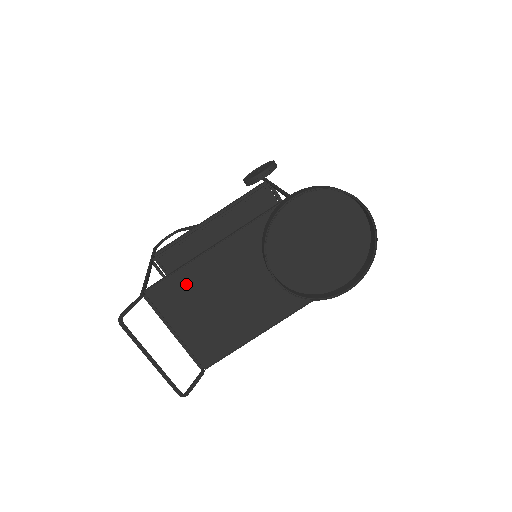
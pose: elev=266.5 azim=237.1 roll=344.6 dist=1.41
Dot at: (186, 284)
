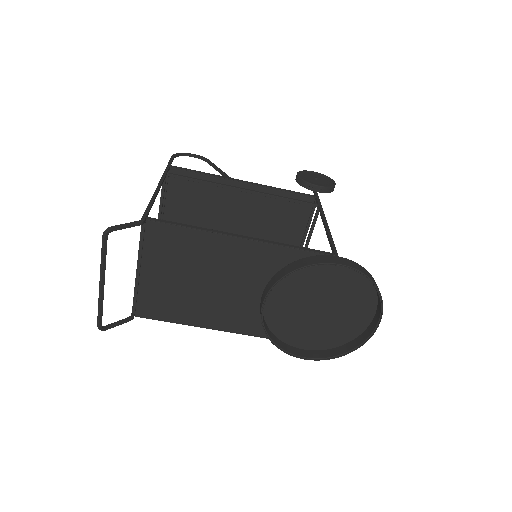
Dot at: (188, 244)
